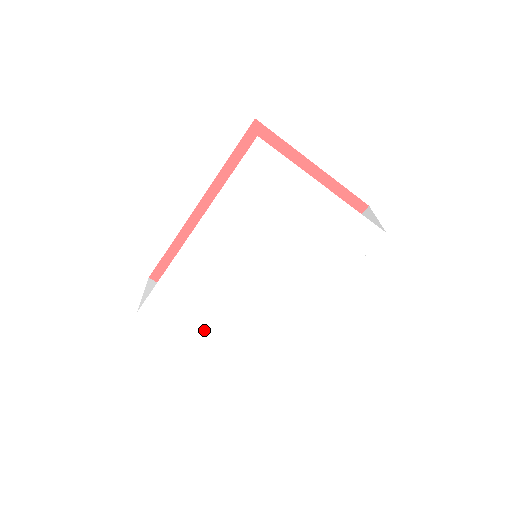
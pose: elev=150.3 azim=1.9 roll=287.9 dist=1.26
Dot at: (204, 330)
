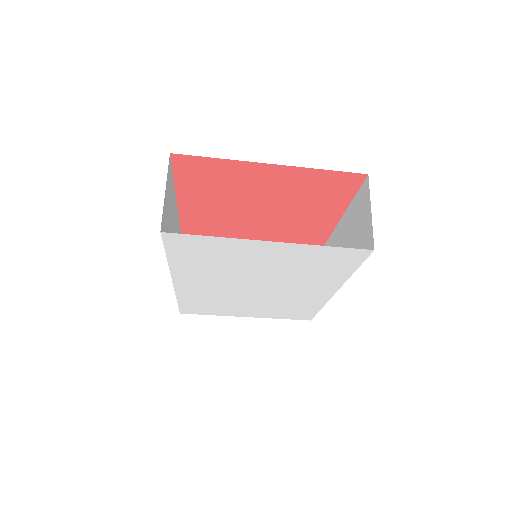
Dot at: (242, 313)
